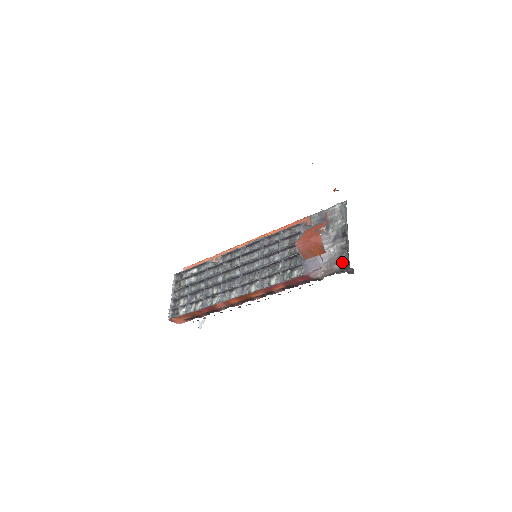
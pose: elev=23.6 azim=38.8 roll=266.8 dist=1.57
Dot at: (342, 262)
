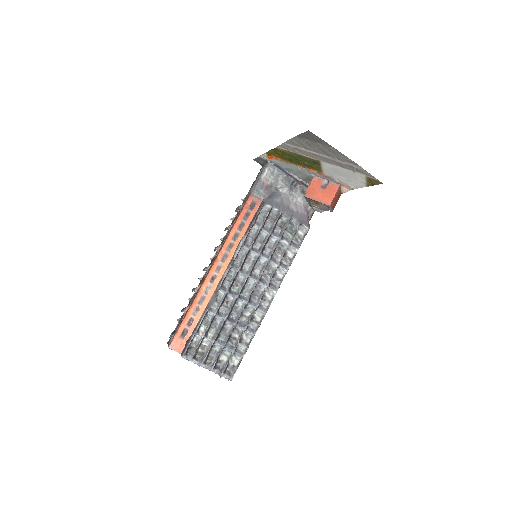
Dot at: occluded
